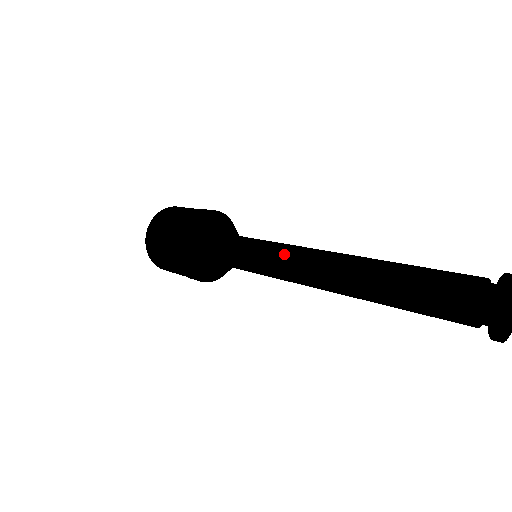
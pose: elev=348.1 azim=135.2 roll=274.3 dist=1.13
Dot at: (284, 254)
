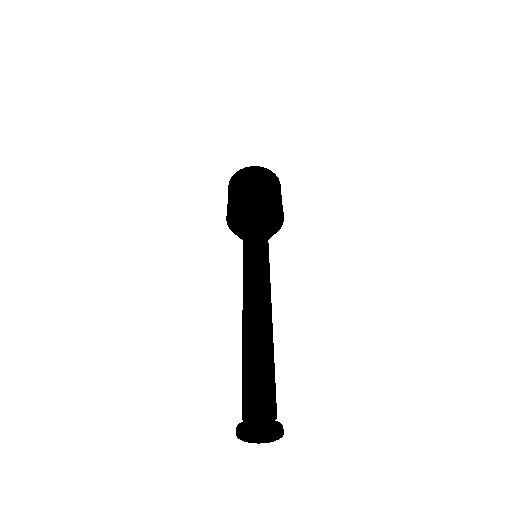
Dot at: occluded
